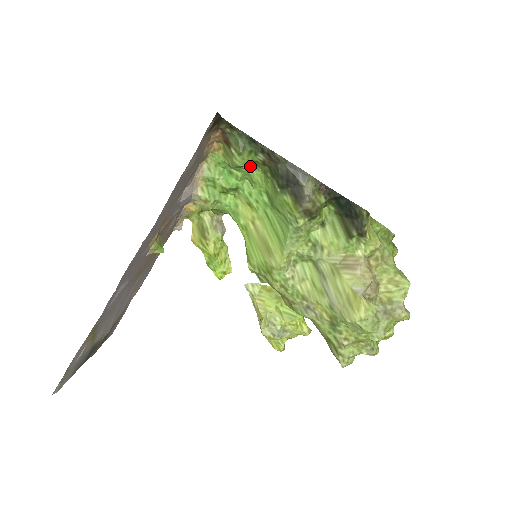
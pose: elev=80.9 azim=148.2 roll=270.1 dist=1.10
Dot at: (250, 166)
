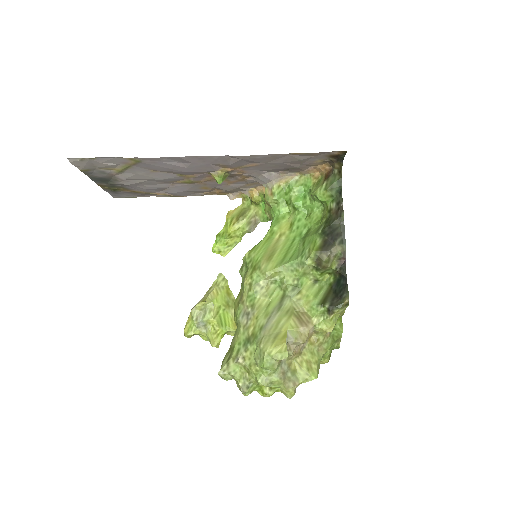
Dot at: (320, 206)
